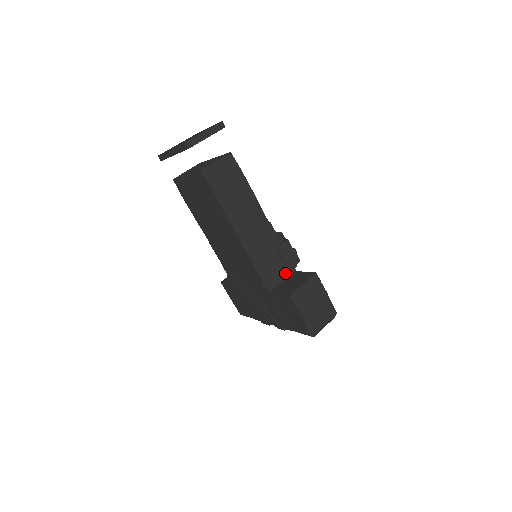
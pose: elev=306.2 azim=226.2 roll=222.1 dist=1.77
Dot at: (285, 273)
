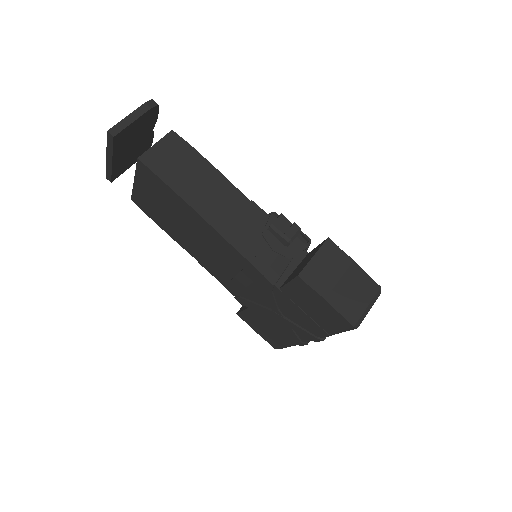
Dot at: (294, 259)
